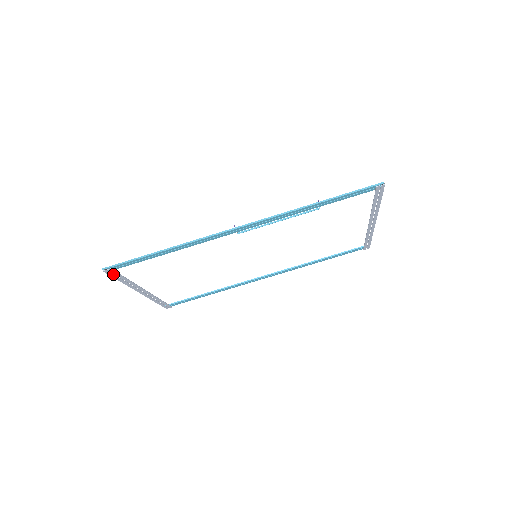
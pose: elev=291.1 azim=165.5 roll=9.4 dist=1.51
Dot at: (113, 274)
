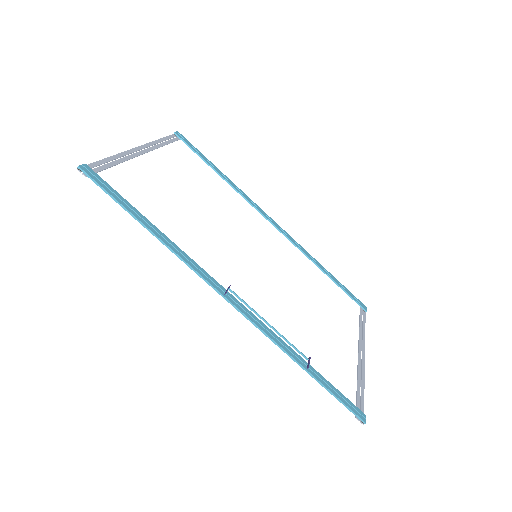
Dot at: (92, 167)
